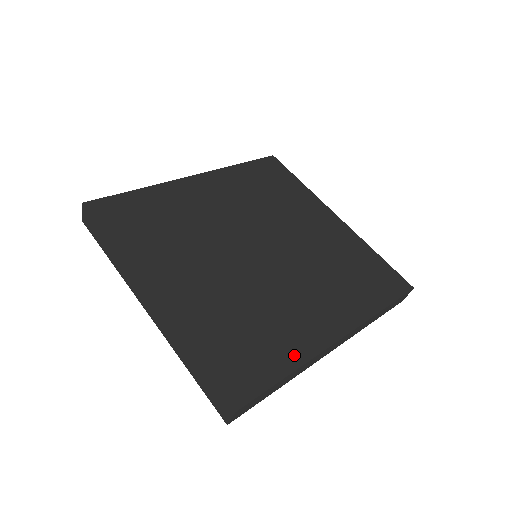
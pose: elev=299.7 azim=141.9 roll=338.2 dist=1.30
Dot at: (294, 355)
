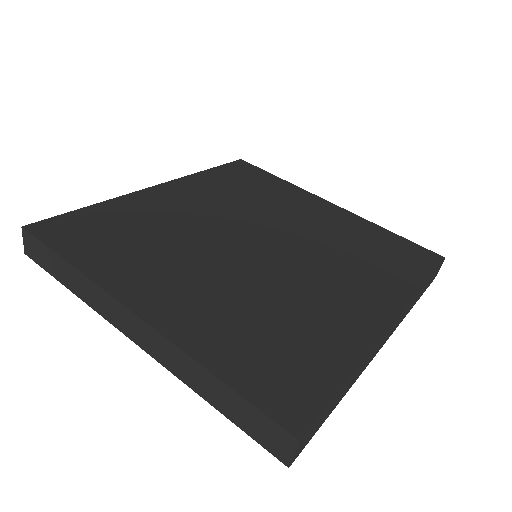
Dot at: (347, 352)
